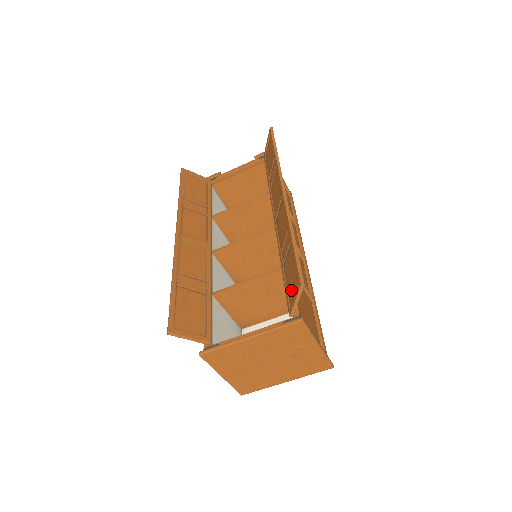
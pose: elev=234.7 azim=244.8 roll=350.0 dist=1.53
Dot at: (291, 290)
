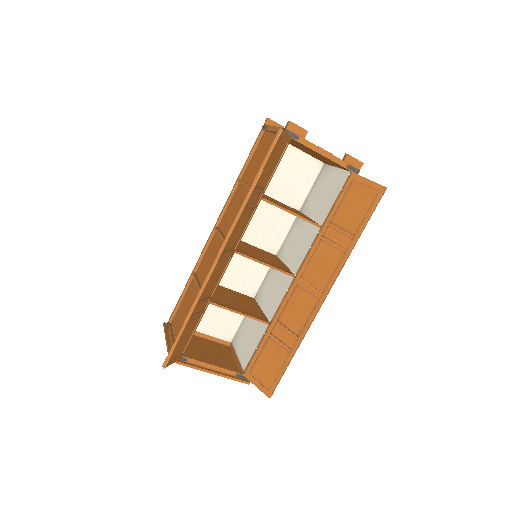
Dot at: (260, 370)
